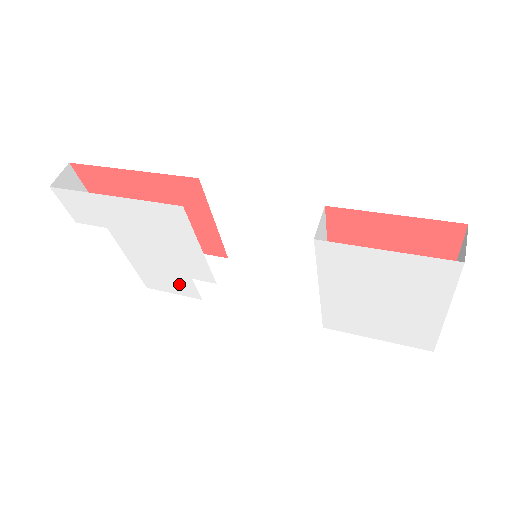
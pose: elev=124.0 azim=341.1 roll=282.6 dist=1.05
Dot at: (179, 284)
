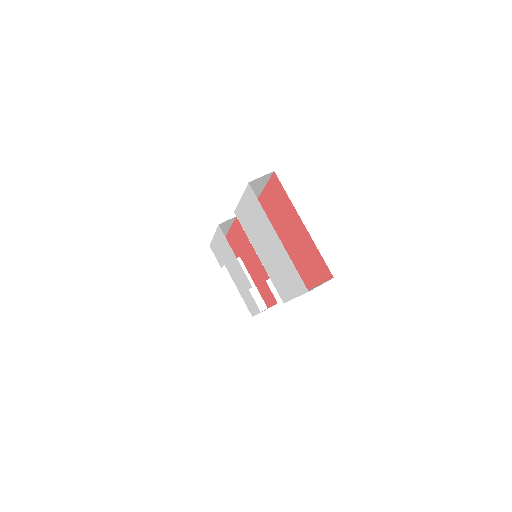
Dot at: (251, 301)
